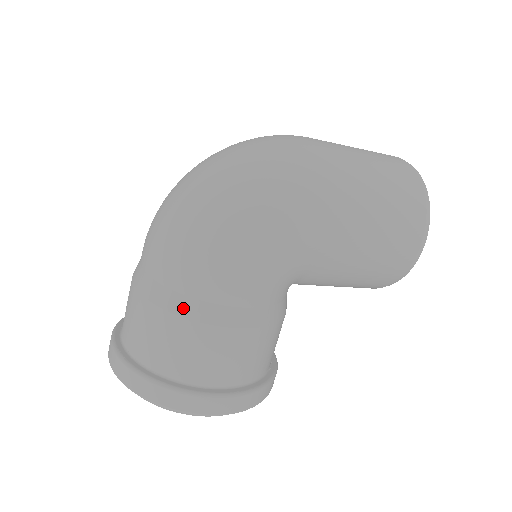
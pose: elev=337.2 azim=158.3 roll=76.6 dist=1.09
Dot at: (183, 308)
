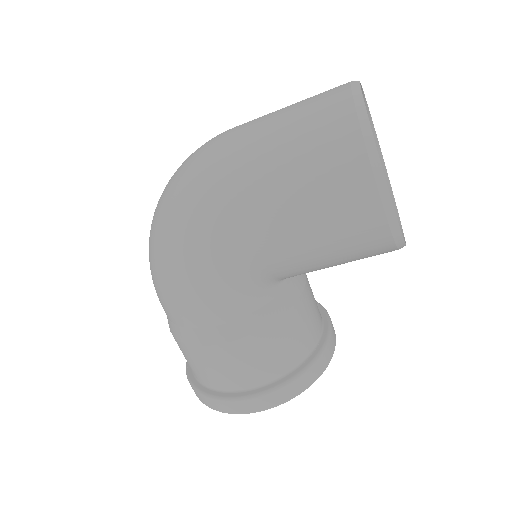
Dot at: (178, 334)
